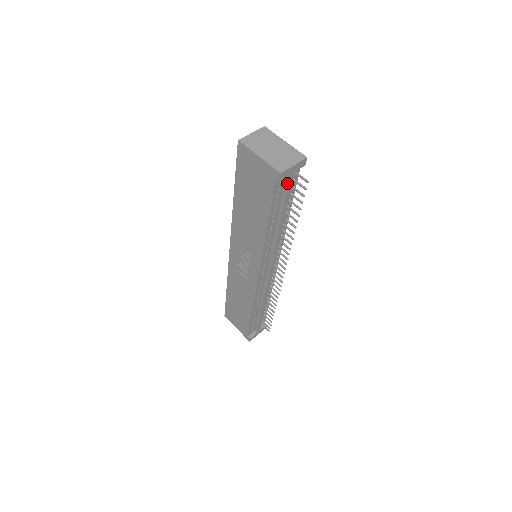
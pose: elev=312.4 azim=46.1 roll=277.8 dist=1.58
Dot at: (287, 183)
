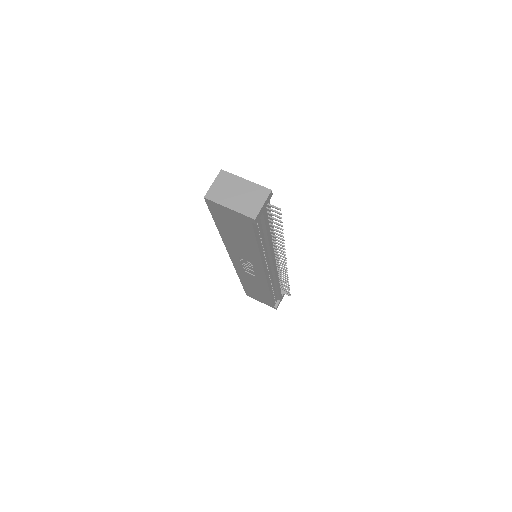
Dot at: (263, 217)
